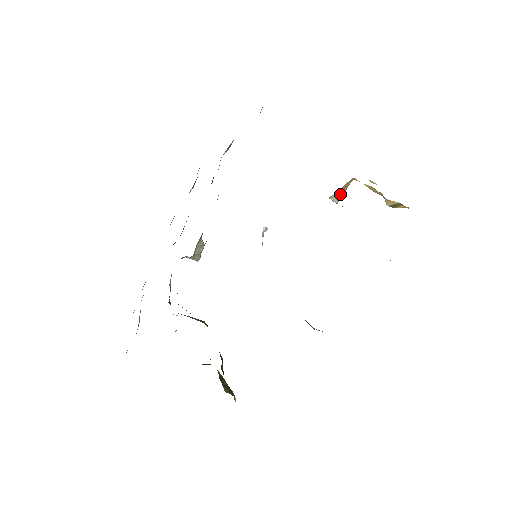
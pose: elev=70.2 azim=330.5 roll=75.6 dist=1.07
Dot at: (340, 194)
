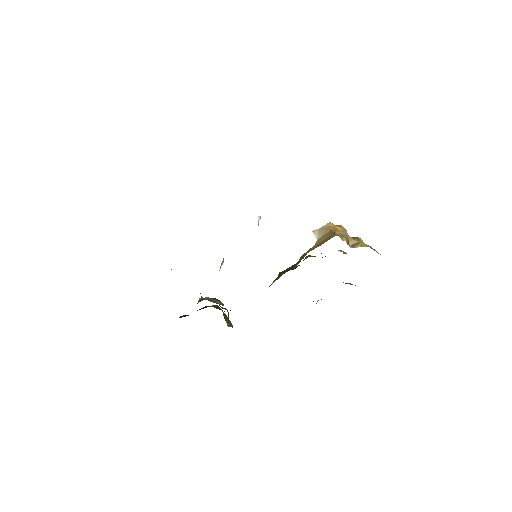
Dot at: (320, 233)
